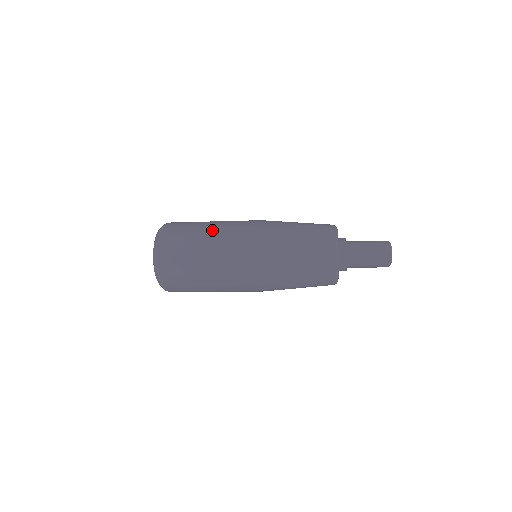
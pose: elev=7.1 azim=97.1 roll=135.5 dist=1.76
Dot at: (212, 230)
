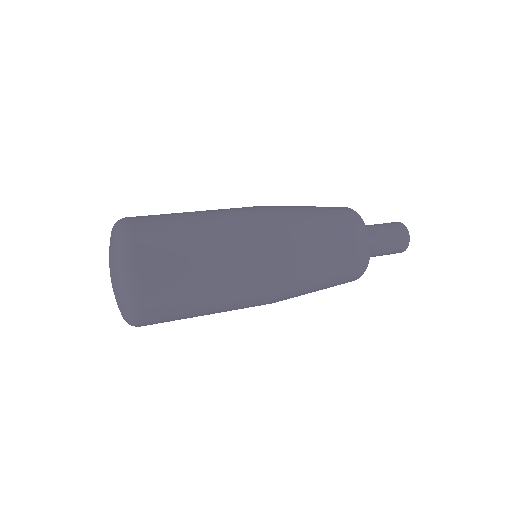
Dot at: (216, 243)
